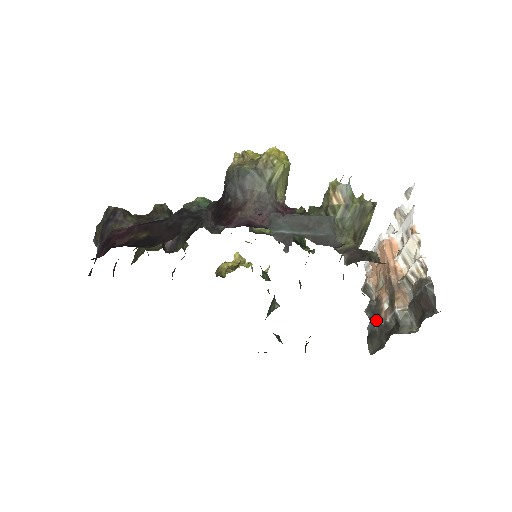
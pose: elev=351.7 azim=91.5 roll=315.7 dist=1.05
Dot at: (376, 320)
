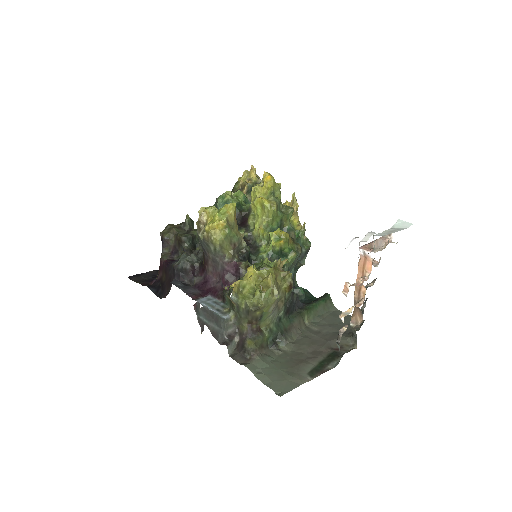
Dot at: (364, 304)
